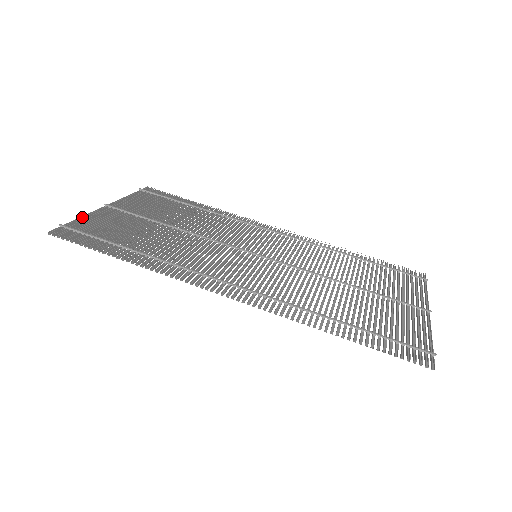
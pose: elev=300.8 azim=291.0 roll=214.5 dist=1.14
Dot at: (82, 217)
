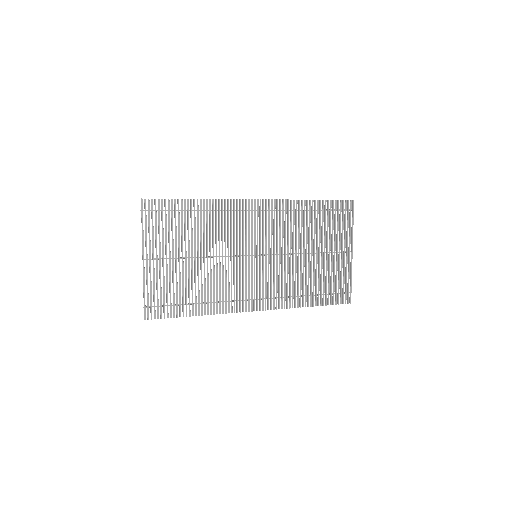
Dot at: (143, 231)
